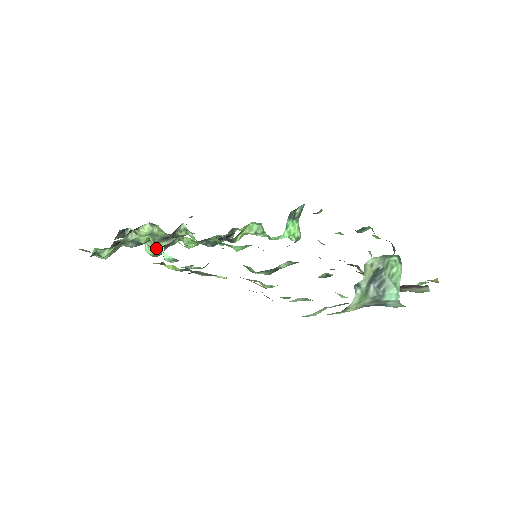
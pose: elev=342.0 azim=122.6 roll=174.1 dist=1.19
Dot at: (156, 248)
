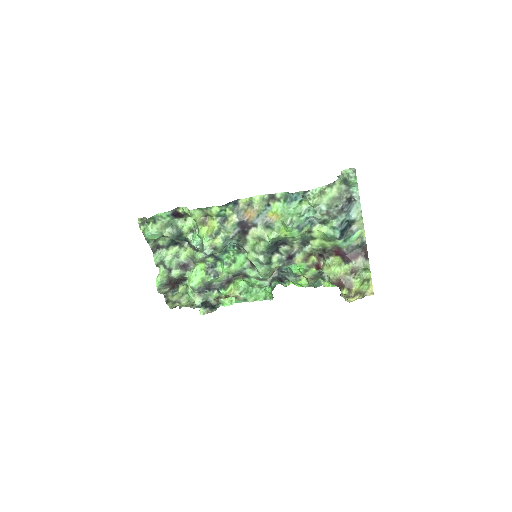
Dot at: (165, 279)
